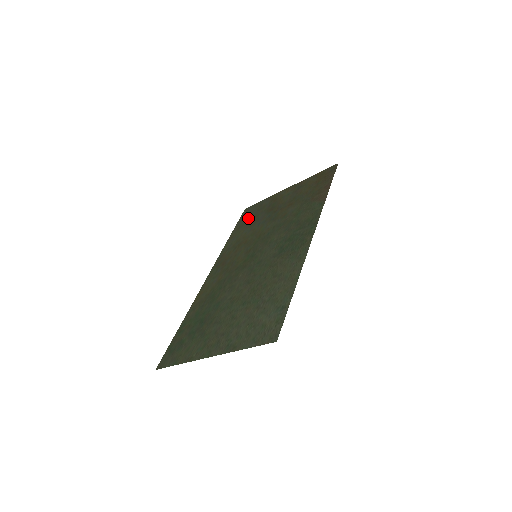
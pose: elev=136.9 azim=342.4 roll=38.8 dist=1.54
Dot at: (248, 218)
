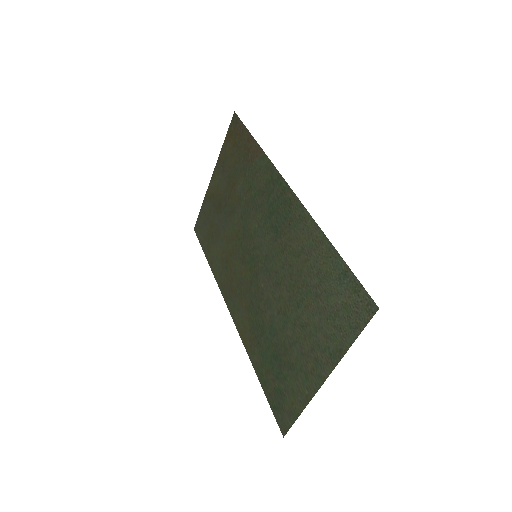
Dot at: (206, 233)
